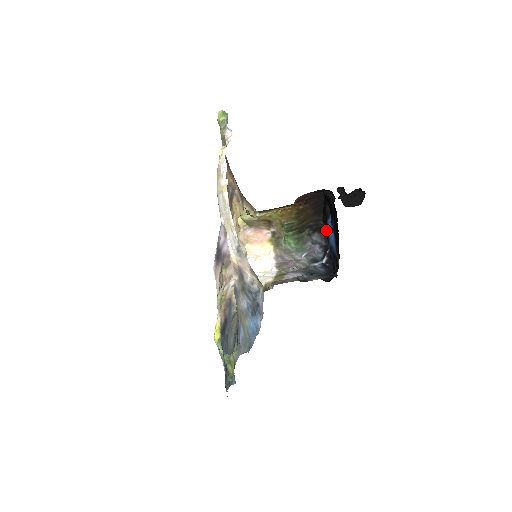
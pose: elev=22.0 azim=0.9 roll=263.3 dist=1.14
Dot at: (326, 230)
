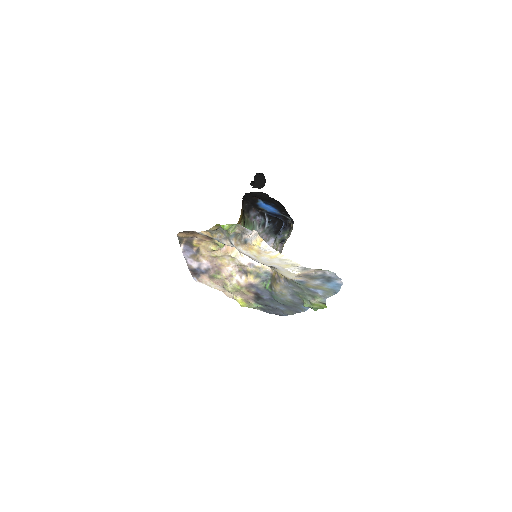
Dot at: (256, 206)
